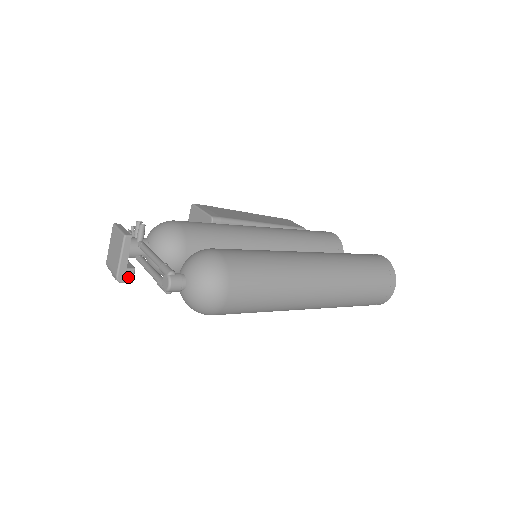
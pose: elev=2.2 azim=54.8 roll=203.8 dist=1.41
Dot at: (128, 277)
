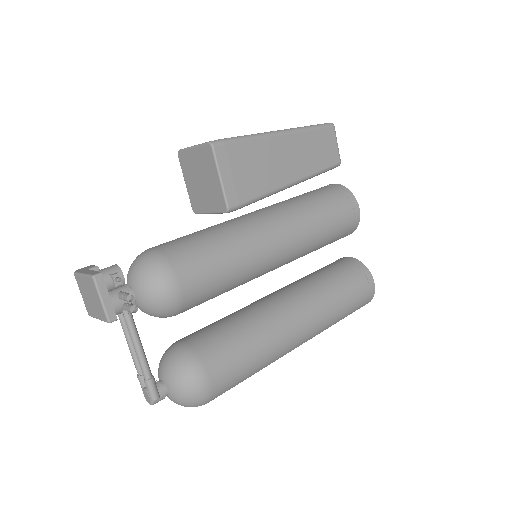
Dot at: occluded
